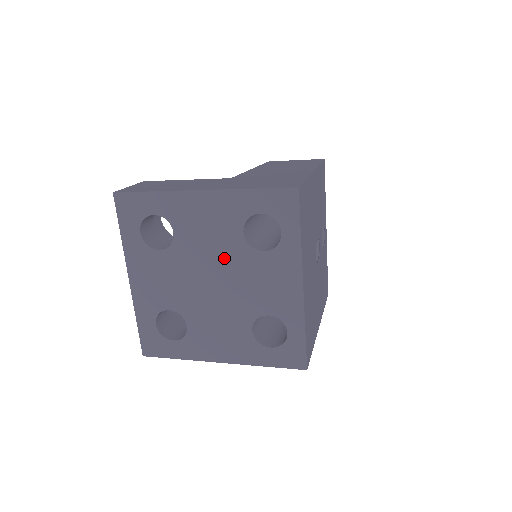
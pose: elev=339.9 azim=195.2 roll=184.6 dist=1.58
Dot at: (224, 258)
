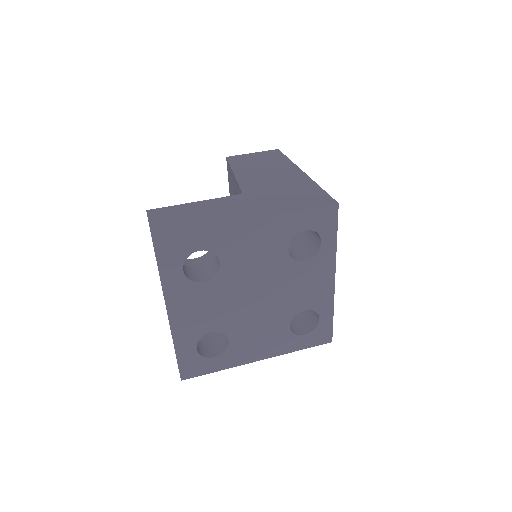
Dot at: (269, 274)
